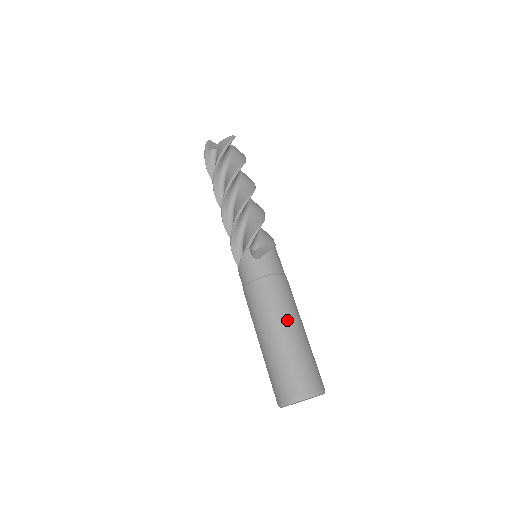
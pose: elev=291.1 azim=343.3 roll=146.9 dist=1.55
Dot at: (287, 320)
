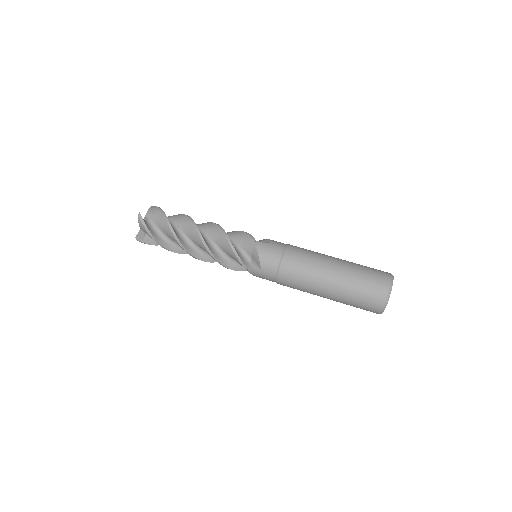
Dot at: (322, 279)
